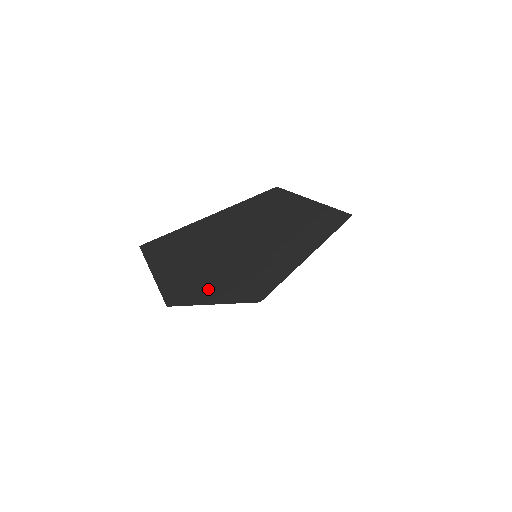
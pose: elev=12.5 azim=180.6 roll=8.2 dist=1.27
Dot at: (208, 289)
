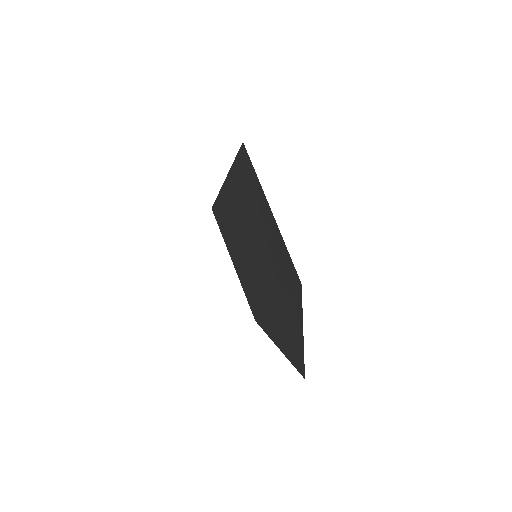
Dot at: (250, 289)
